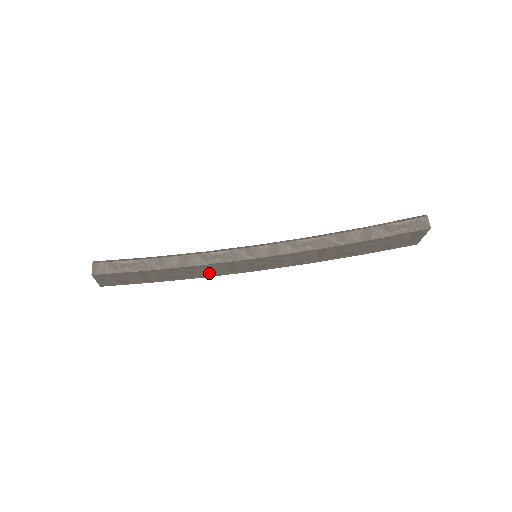
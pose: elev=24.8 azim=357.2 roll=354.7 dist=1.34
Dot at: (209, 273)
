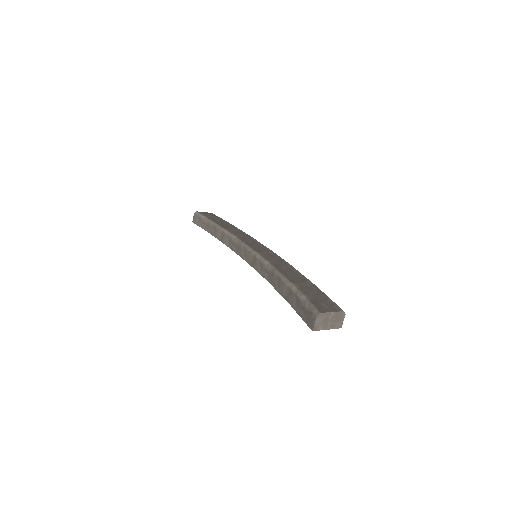
Dot at: occluded
